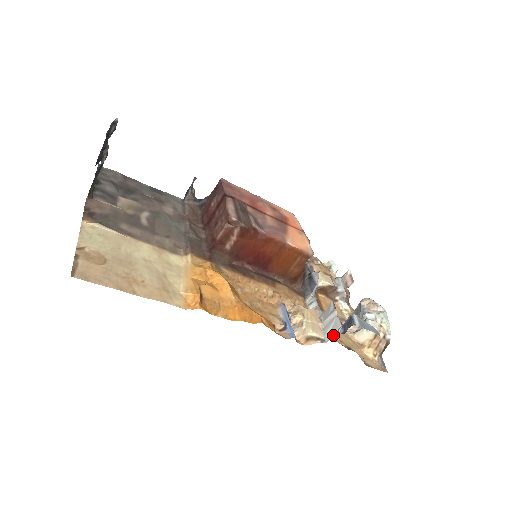
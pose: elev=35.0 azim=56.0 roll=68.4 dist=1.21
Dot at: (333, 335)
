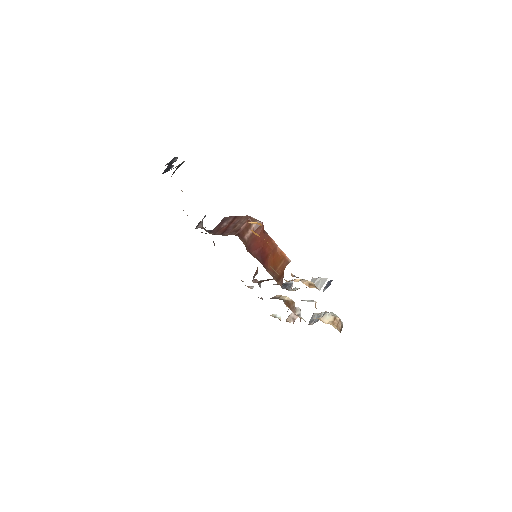
Dot at: (315, 303)
